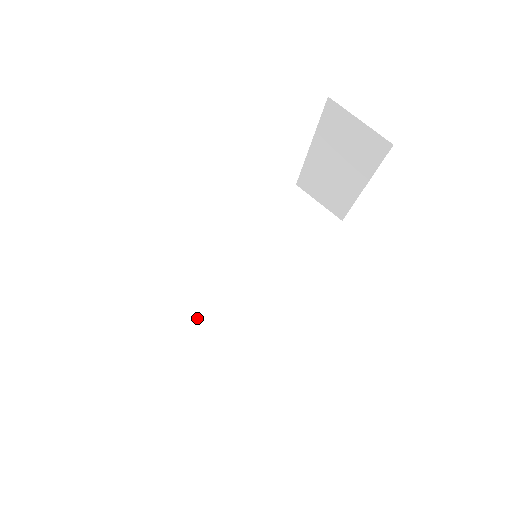
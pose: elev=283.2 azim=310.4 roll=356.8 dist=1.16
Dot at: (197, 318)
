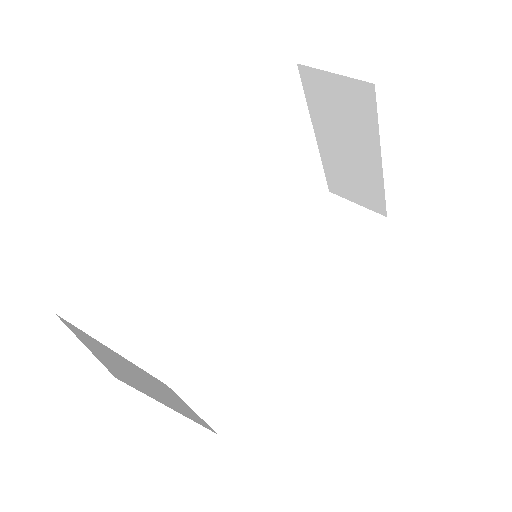
Dot at: (223, 347)
